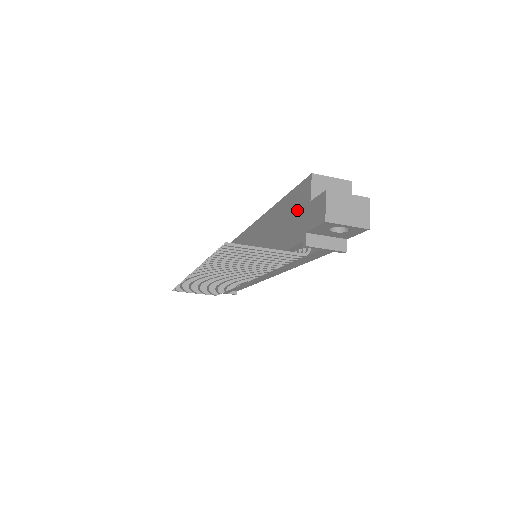
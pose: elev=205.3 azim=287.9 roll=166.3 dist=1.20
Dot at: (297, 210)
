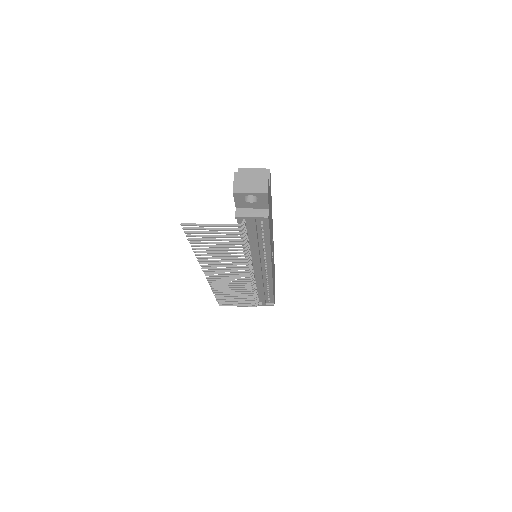
Dot at: occluded
